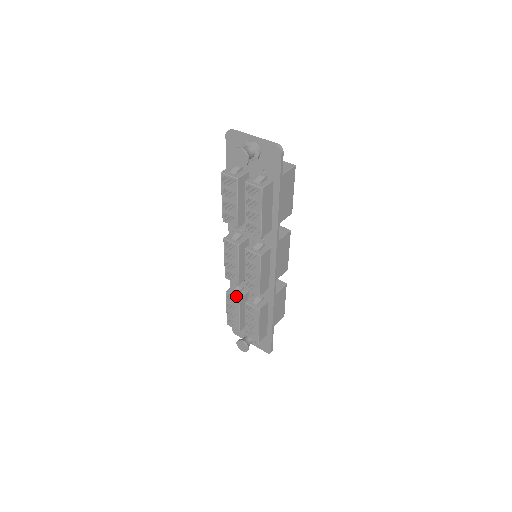
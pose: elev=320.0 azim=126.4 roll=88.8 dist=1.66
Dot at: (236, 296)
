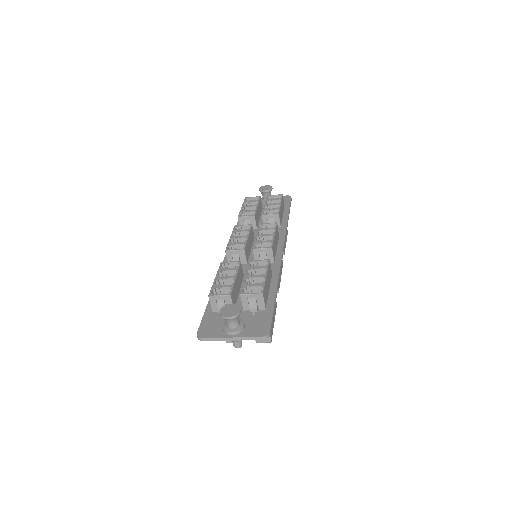
Dot at: (235, 262)
